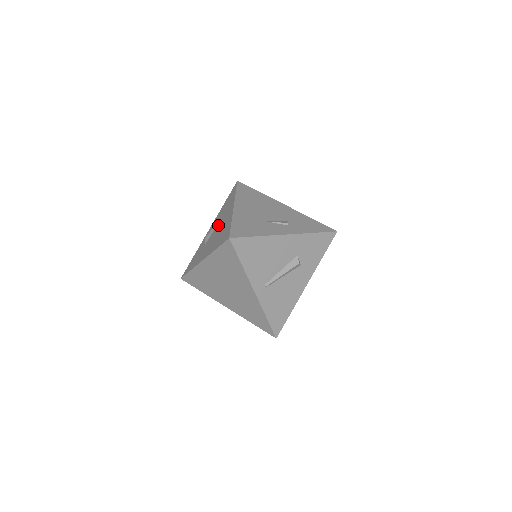
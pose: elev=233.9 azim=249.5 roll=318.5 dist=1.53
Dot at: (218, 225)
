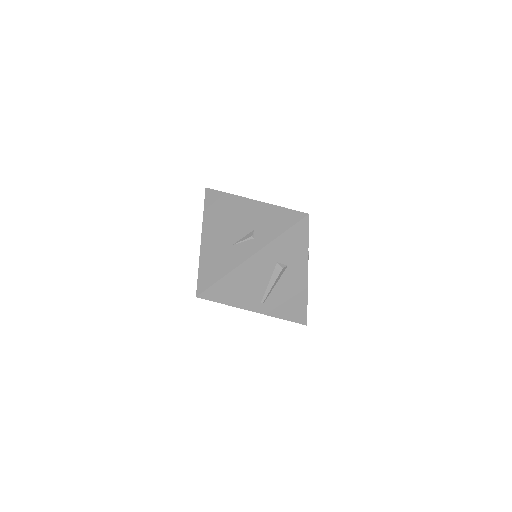
Dot at: occluded
